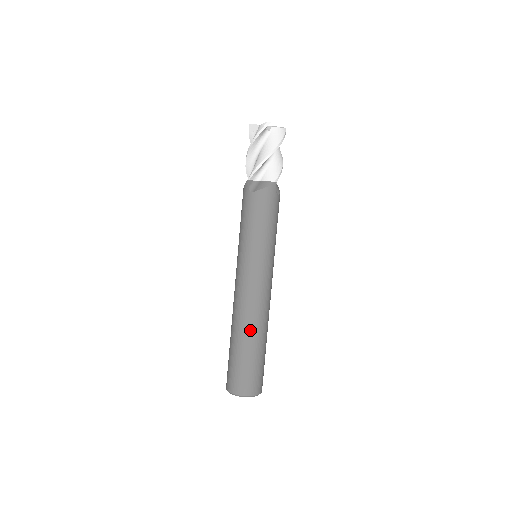
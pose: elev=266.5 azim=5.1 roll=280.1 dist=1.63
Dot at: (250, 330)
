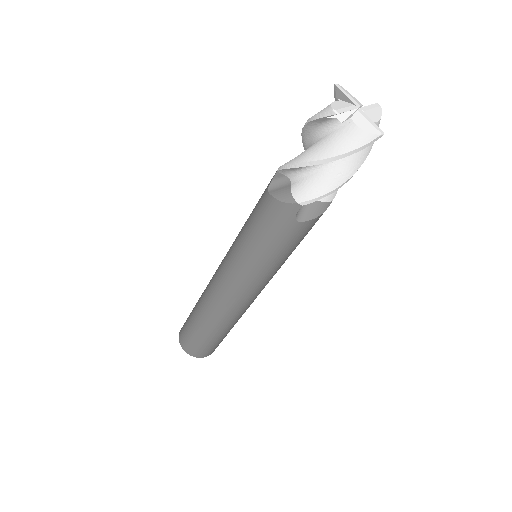
Dot at: (203, 312)
